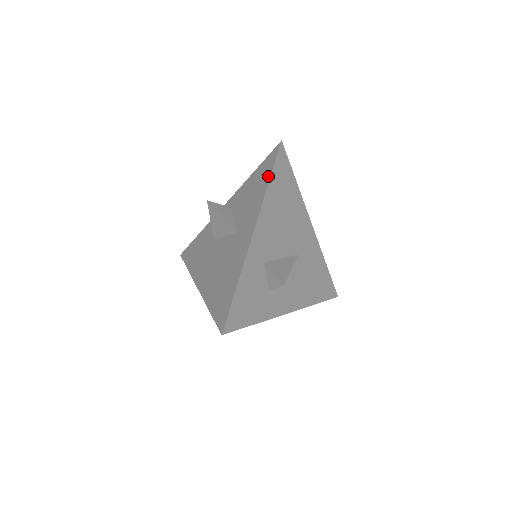
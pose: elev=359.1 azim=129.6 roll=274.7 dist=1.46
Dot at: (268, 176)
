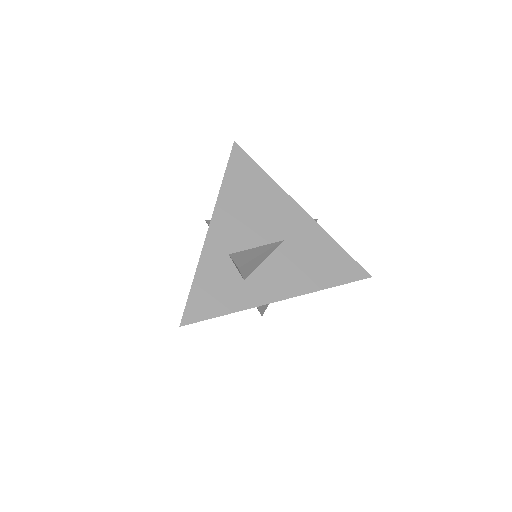
Dot at: (225, 176)
